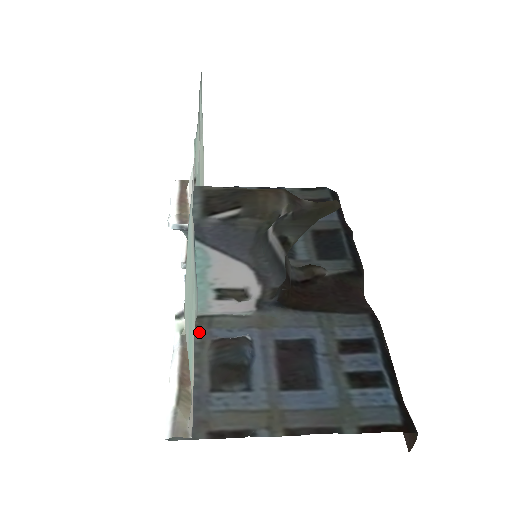
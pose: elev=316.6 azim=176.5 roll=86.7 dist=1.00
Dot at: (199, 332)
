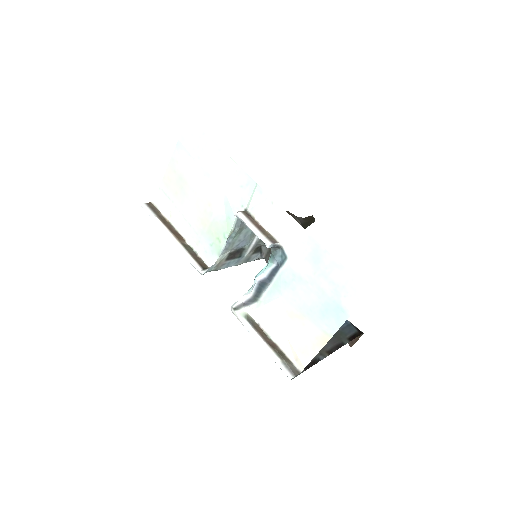
Dot at: occluded
